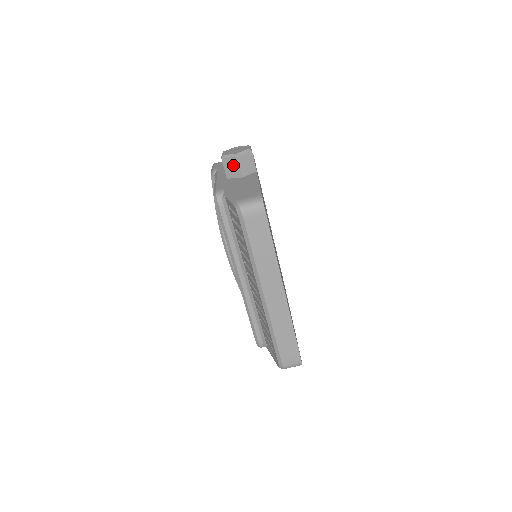
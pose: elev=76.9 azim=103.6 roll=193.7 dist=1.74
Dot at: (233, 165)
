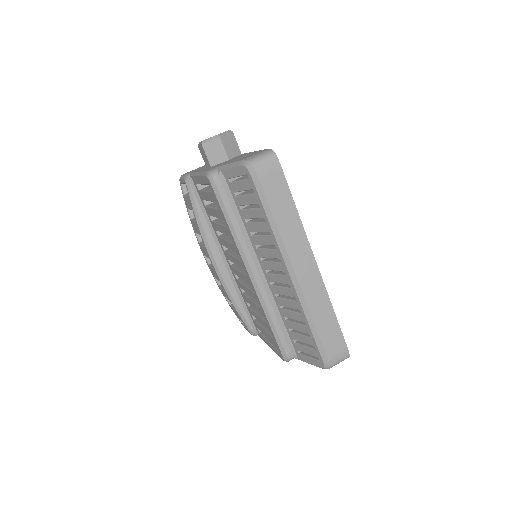
Dot at: (216, 148)
